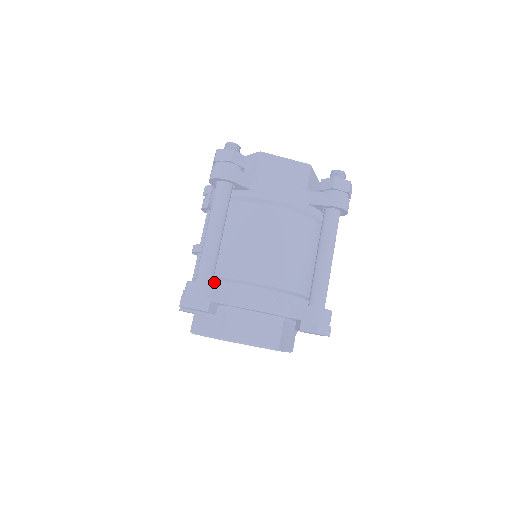
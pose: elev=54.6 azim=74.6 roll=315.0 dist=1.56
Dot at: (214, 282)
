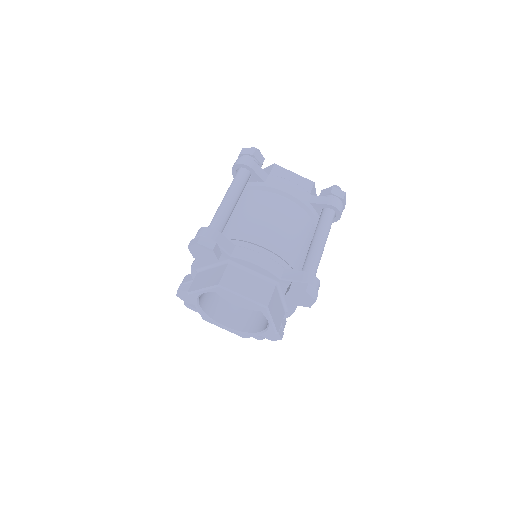
Dot at: occluded
